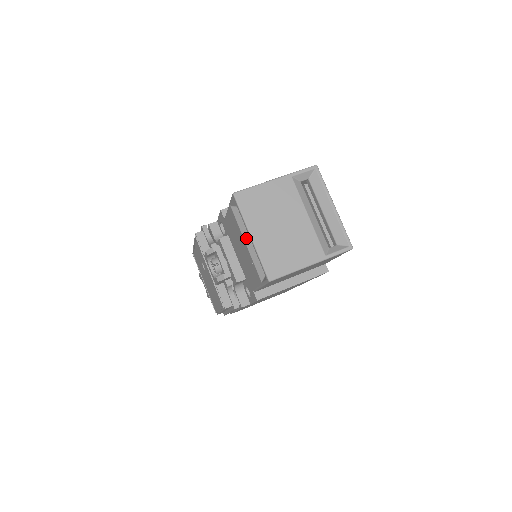
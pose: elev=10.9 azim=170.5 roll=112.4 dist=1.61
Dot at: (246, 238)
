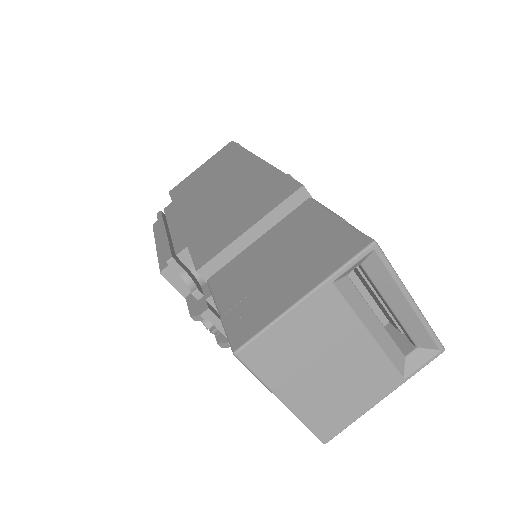
Dot at: occluded
